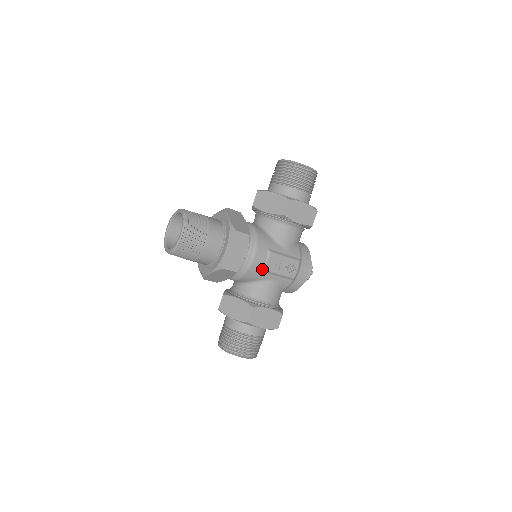
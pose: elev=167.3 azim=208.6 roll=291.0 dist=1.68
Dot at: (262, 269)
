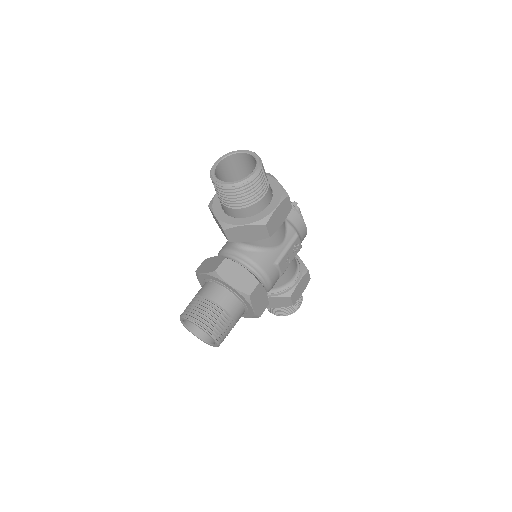
Dot at: occluded
